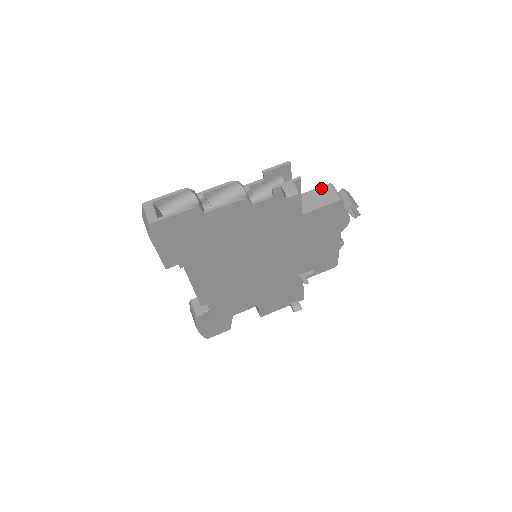
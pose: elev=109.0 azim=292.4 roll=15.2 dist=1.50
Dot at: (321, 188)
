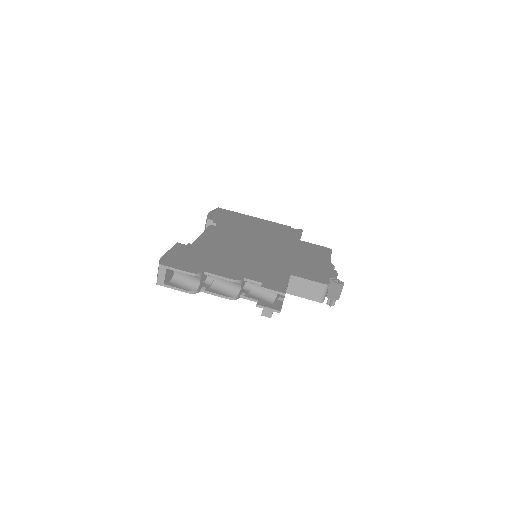
Dot at: (317, 284)
